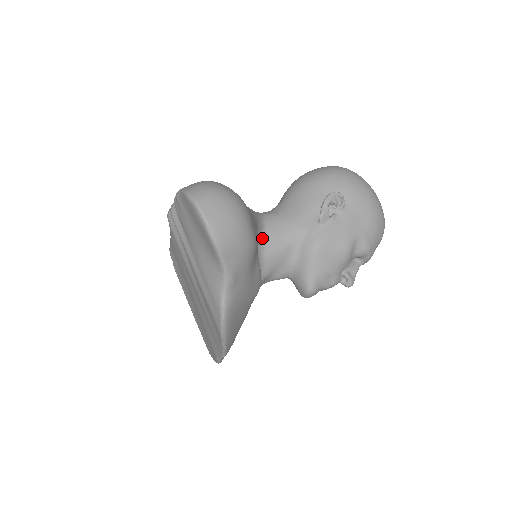
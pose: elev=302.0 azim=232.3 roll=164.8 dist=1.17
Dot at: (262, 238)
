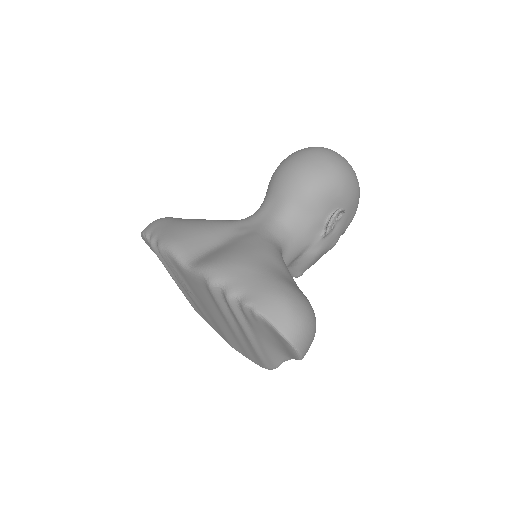
Dot at: occluded
